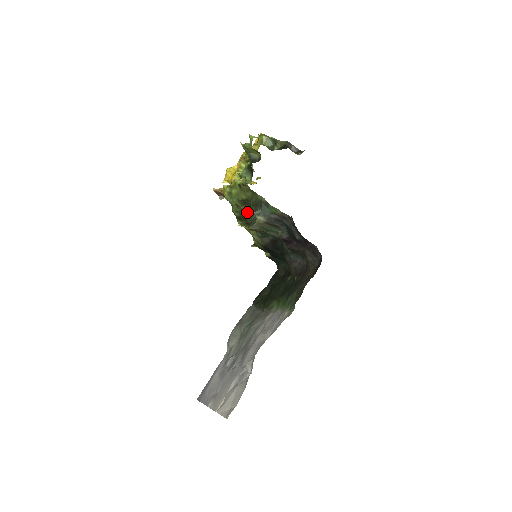
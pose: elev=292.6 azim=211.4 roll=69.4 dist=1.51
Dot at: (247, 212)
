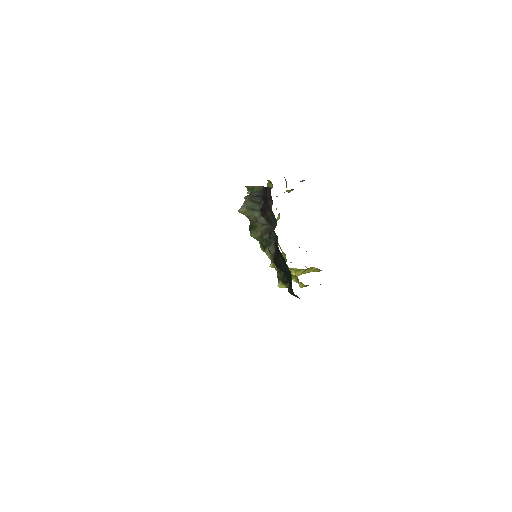
Dot at: occluded
